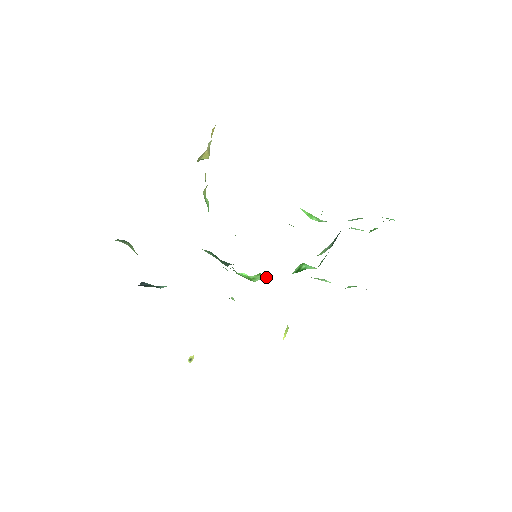
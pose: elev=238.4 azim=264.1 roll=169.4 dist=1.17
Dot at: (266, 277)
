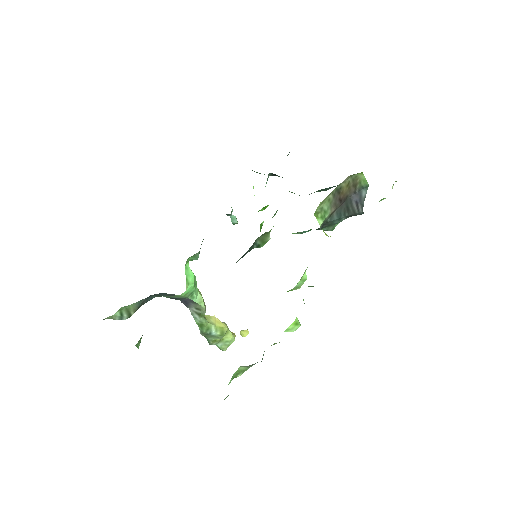
Dot at: occluded
